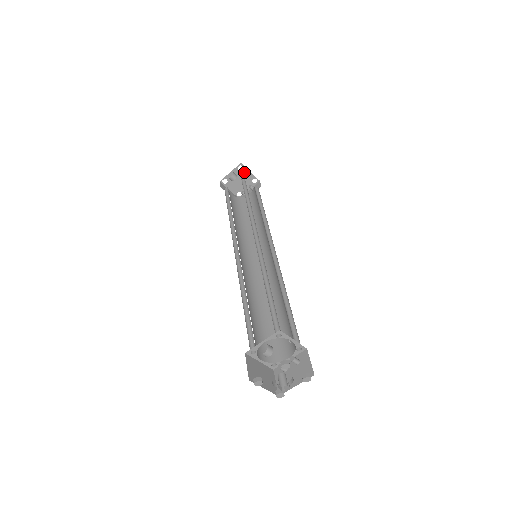
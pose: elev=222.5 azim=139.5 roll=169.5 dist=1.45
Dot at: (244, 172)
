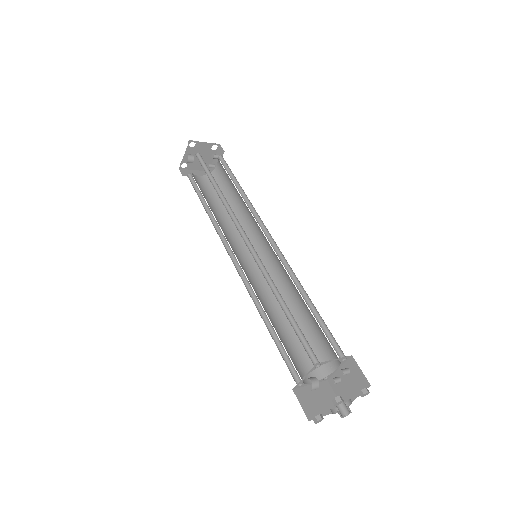
Dot at: (198, 146)
